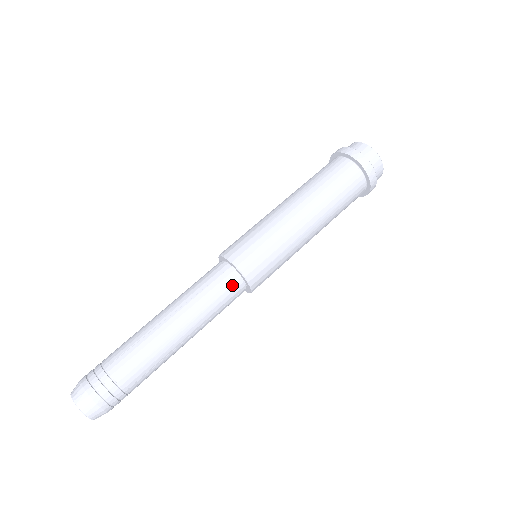
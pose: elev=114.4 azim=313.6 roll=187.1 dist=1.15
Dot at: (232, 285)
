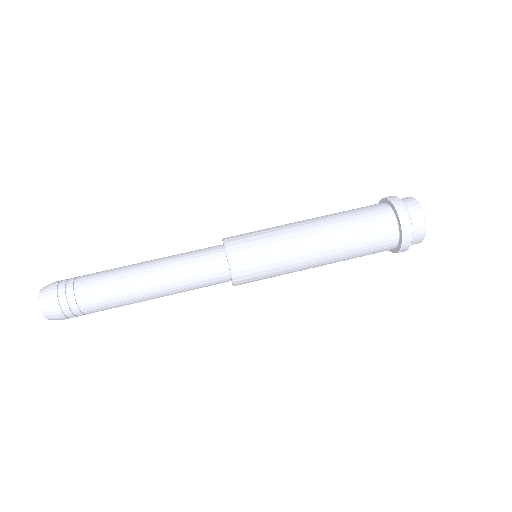
Dot at: (217, 272)
